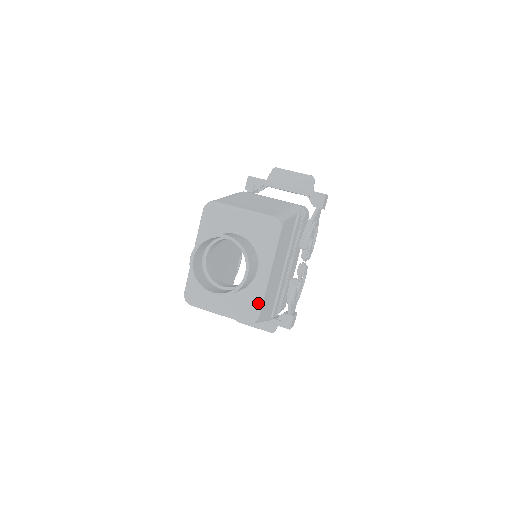
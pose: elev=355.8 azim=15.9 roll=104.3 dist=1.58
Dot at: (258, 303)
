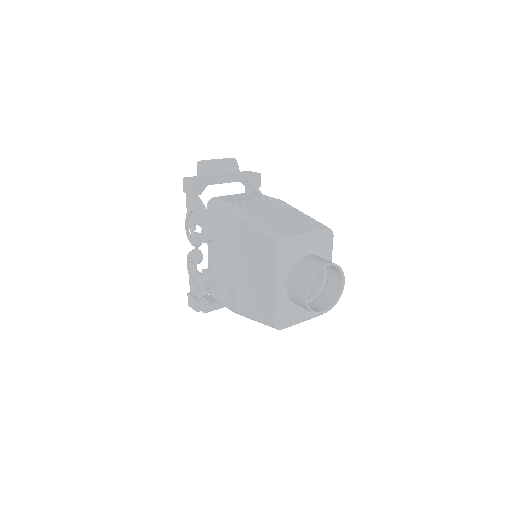
Dot at: occluded
